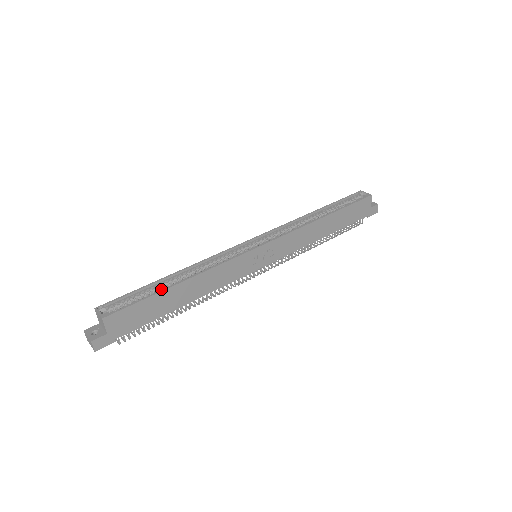
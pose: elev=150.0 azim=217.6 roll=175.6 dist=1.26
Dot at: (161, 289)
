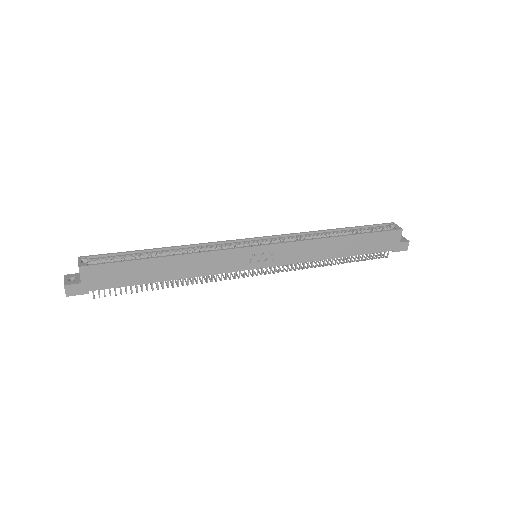
Dot at: occluded
